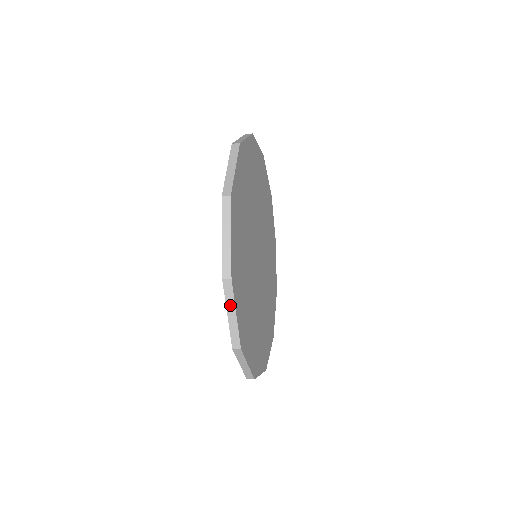
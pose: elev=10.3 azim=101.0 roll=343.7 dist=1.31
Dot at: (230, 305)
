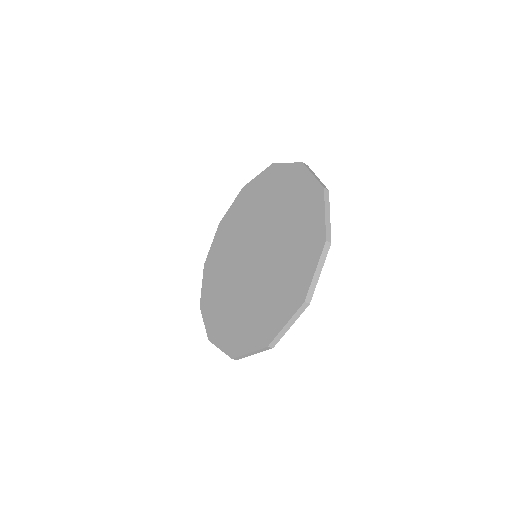
Dot at: (312, 172)
